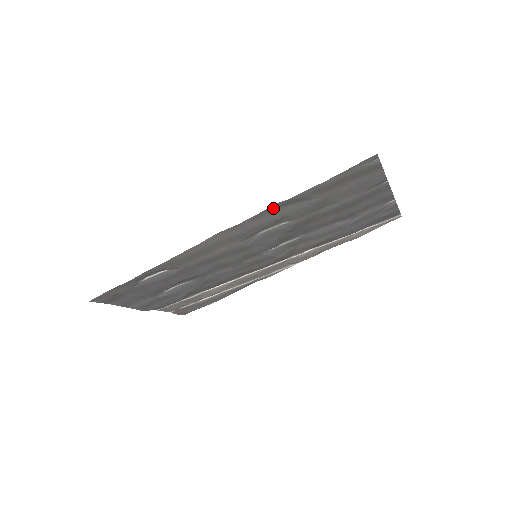
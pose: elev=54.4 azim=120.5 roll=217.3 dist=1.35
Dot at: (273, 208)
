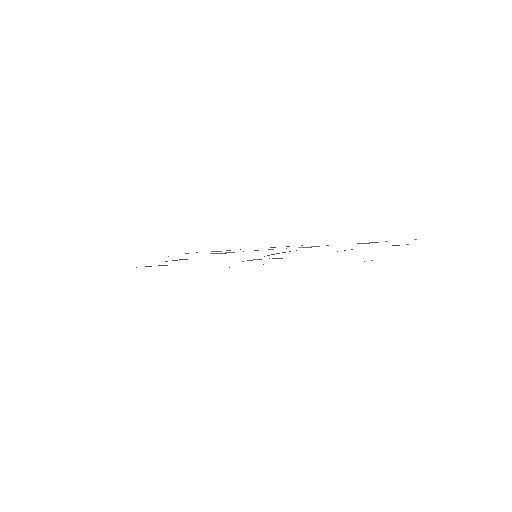
Dot at: (263, 264)
